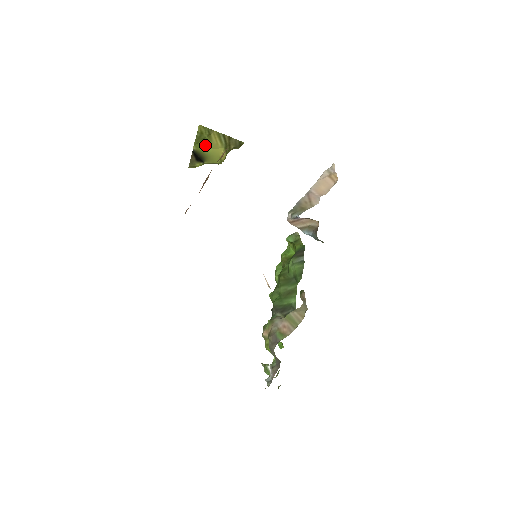
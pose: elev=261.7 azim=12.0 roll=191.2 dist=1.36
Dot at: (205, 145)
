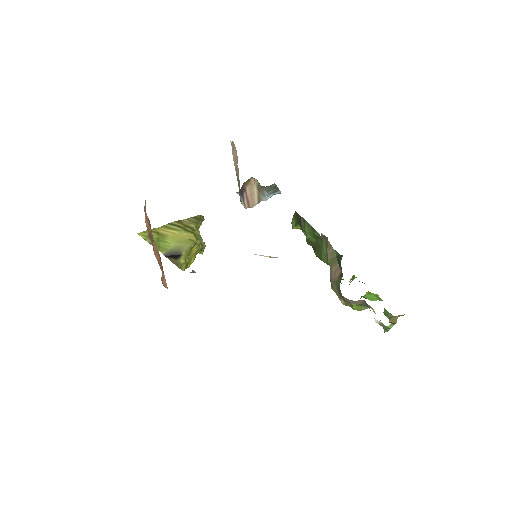
Dot at: (166, 243)
